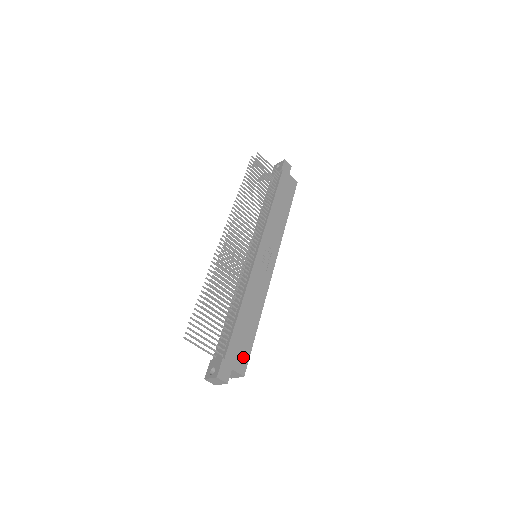
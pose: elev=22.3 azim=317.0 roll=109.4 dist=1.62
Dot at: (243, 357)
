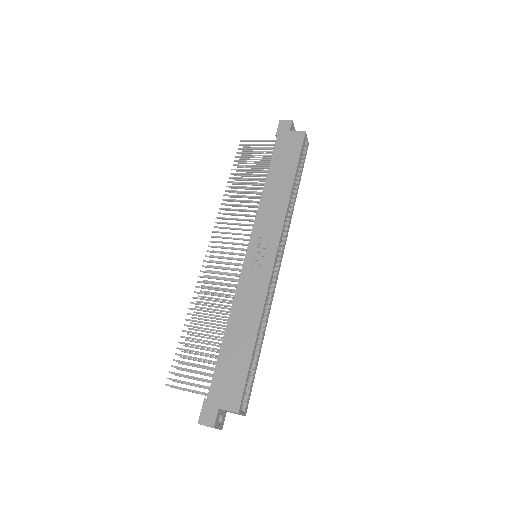
Dot at: (235, 389)
